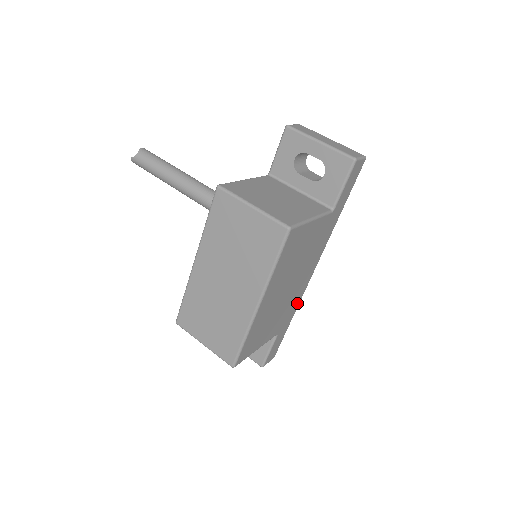
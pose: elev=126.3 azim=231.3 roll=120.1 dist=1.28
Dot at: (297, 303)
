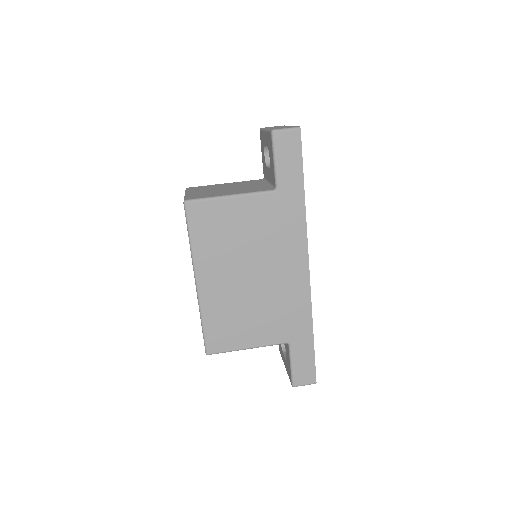
Dot at: (305, 308)
